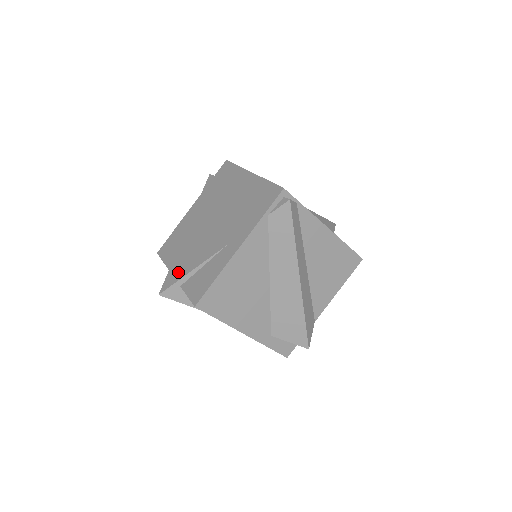
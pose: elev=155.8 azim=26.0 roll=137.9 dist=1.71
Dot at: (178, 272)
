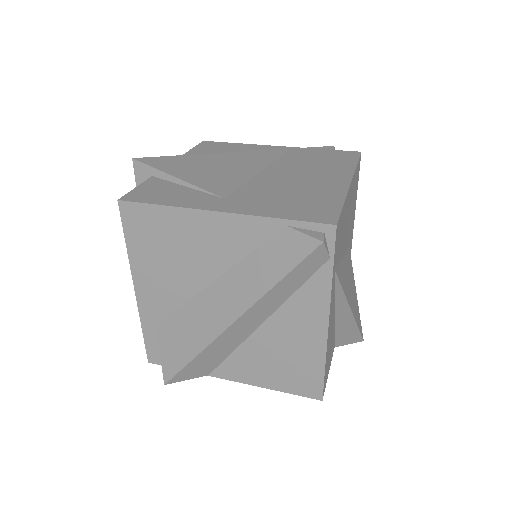
Dot at: (170, 164)
